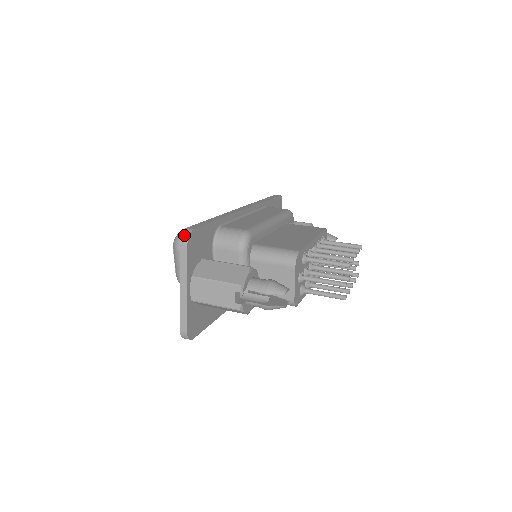
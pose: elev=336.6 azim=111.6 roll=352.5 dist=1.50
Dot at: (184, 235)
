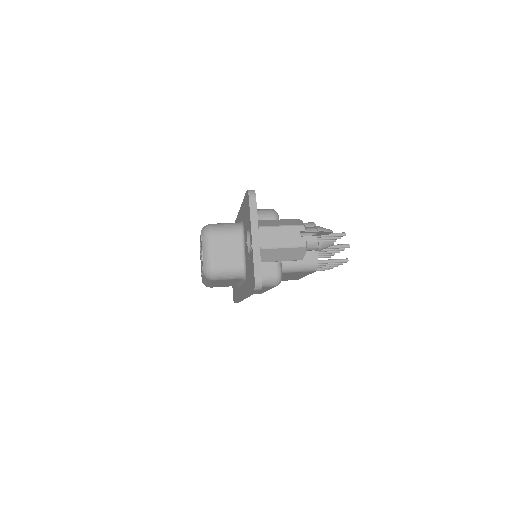
Dot at: (251, 191)
